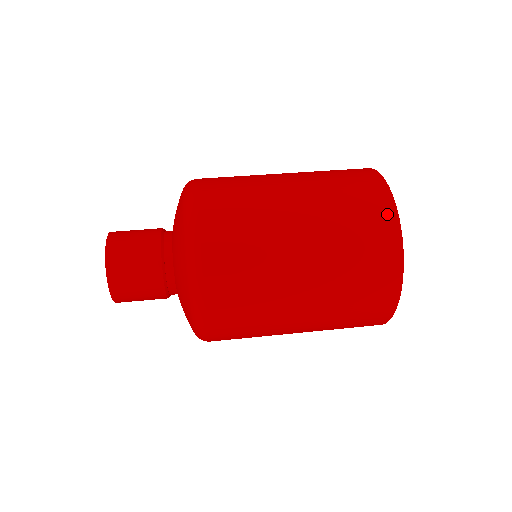
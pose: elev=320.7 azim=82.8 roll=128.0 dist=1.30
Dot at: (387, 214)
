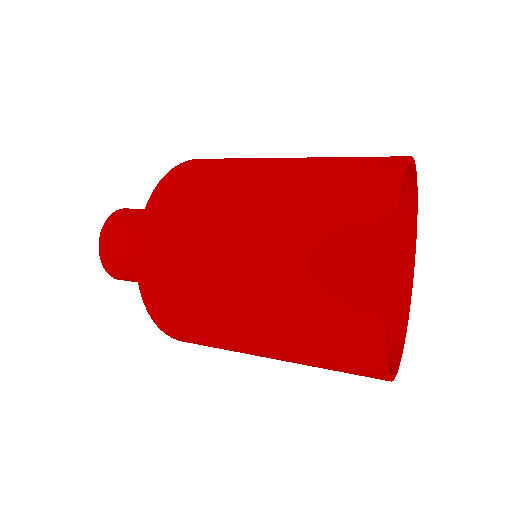
Dot at: (393, 158)
